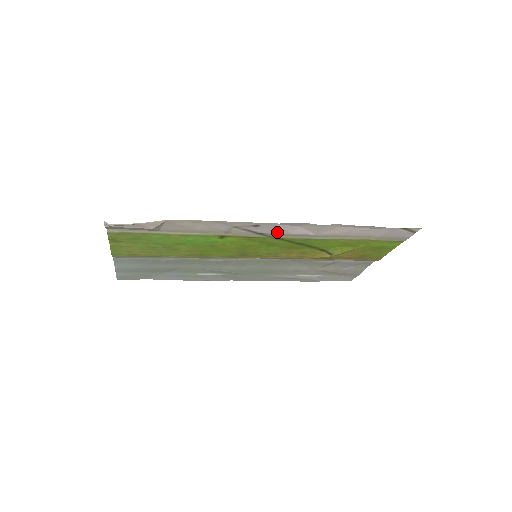
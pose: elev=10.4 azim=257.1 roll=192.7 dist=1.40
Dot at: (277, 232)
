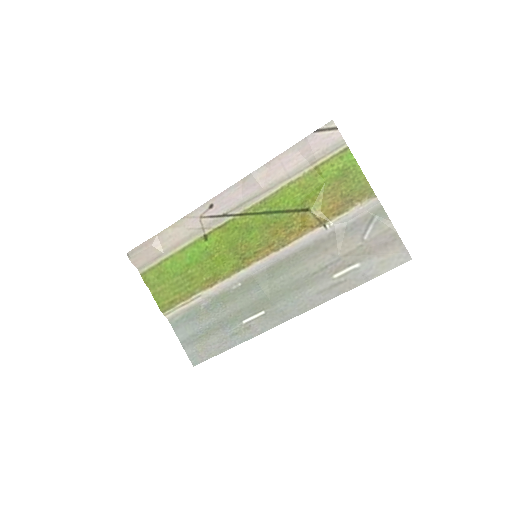
Dot at: (232, 205)
